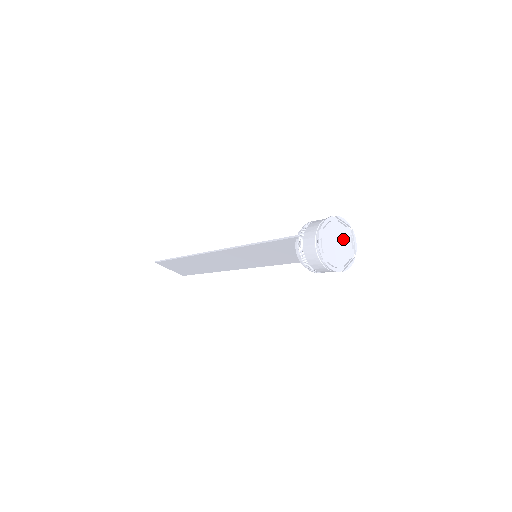
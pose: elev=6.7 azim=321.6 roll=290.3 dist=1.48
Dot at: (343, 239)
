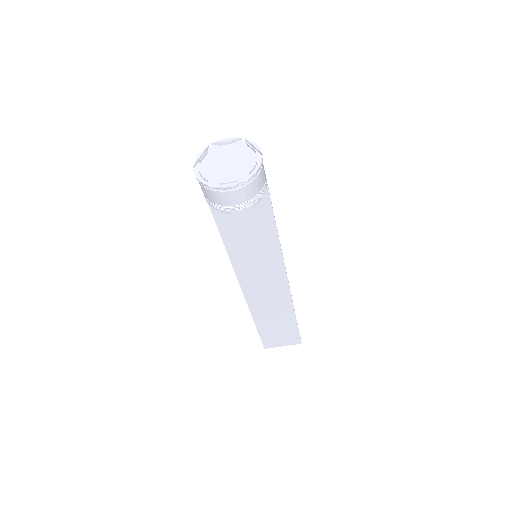
Dot at: (236, 154)
